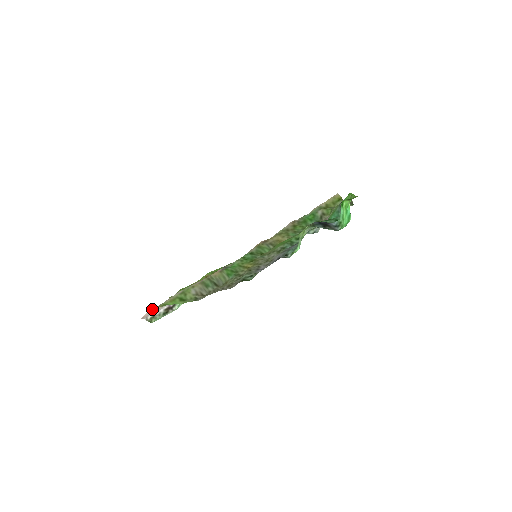
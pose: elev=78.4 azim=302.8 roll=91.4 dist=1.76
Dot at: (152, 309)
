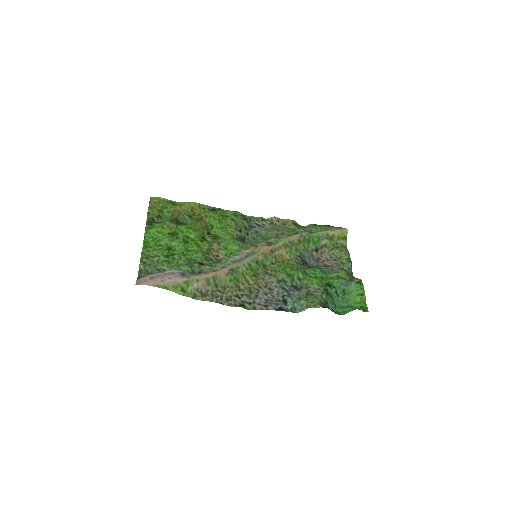
Dot at: (152, 285)
